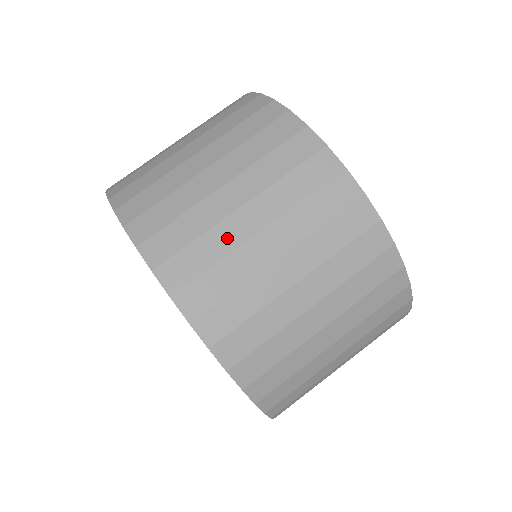
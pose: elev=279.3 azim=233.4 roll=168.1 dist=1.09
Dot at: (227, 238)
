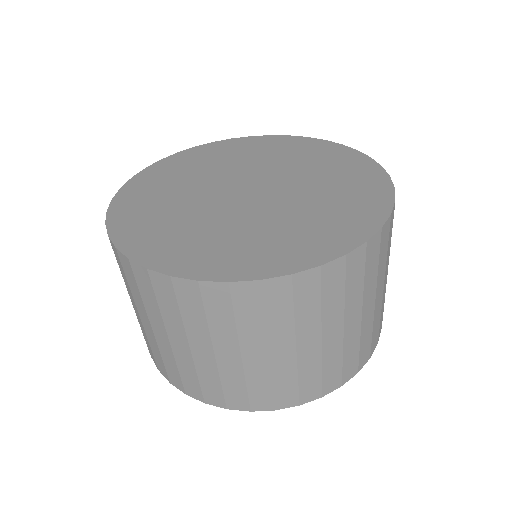
Dot at: (311, 361)
